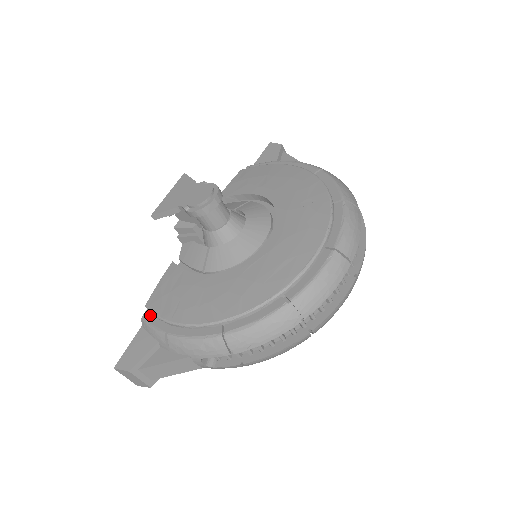
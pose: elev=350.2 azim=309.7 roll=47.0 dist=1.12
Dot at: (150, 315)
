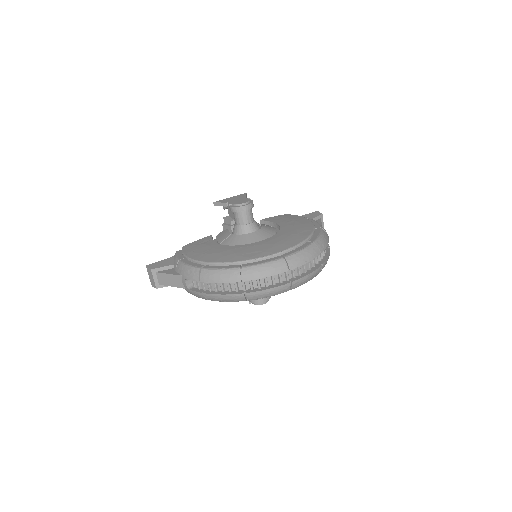
Dot at: (181, 252)
